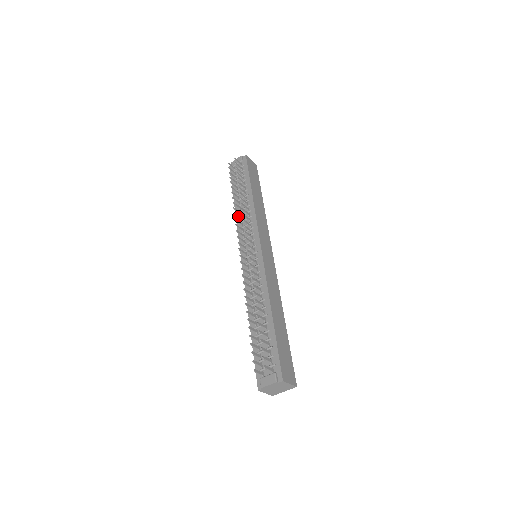
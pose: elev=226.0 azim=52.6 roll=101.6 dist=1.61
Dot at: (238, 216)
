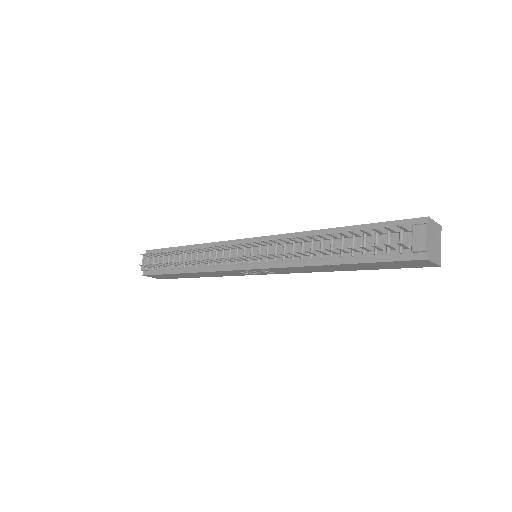
Dot at: (200, 261)
